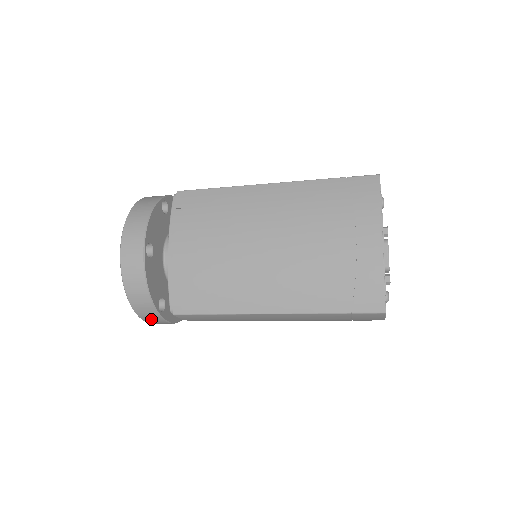
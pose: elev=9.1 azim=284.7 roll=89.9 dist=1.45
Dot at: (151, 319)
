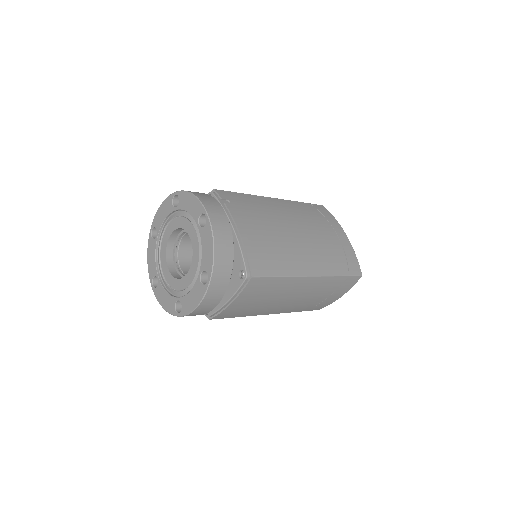
Dot at: (215, 292)
